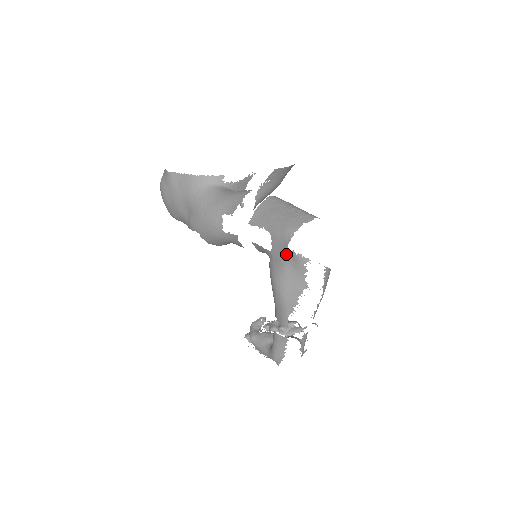
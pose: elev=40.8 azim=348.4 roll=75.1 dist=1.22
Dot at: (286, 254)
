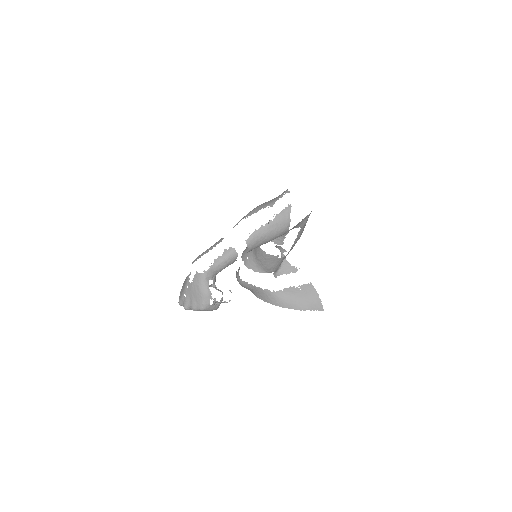
Dot at: occluded
